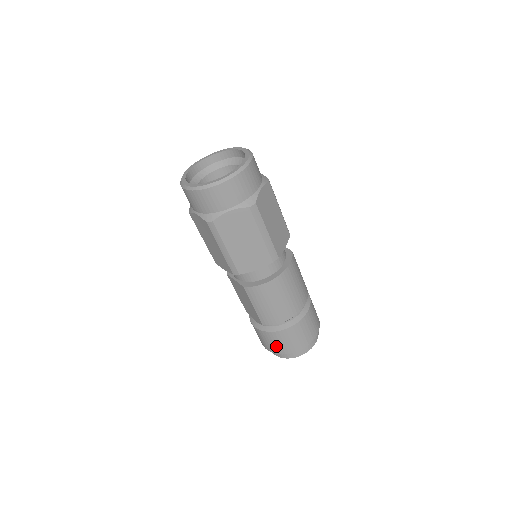
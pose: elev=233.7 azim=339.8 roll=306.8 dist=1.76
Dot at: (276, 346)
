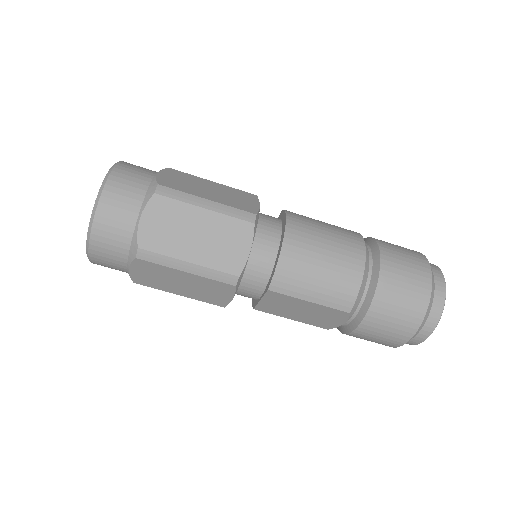
Dot at: (399, 323)
